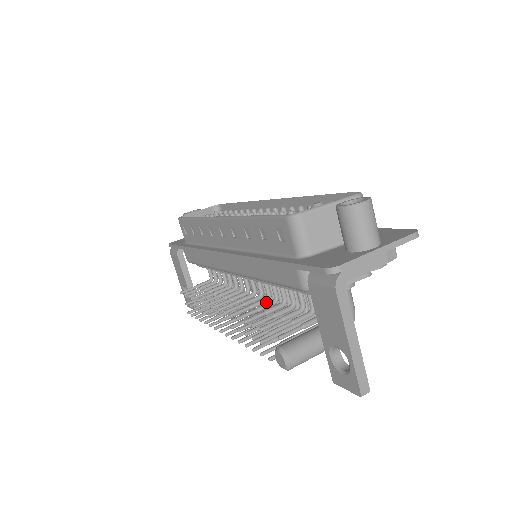
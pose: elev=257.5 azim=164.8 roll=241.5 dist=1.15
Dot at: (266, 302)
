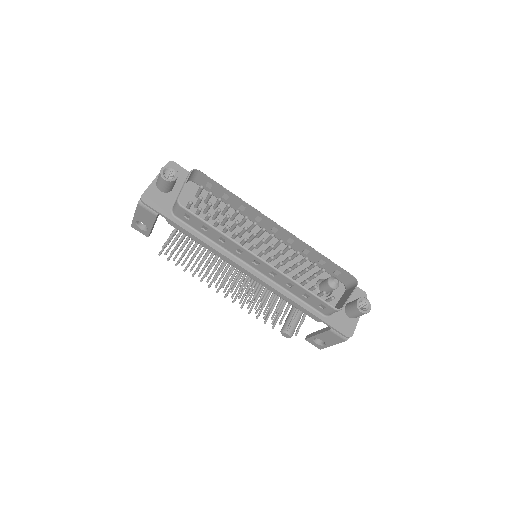
Dot at: (258, 284)
